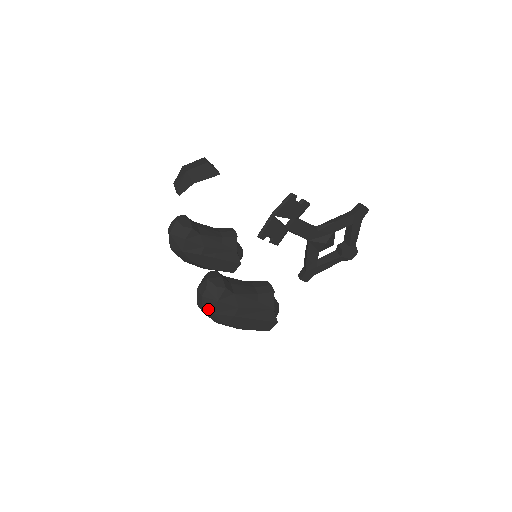
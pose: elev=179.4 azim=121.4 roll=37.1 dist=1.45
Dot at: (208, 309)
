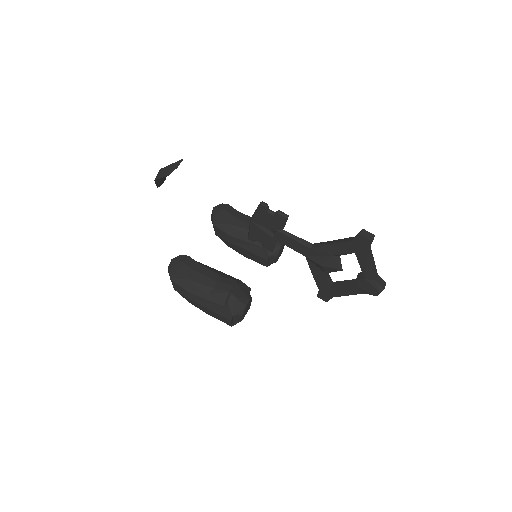
Dot at: occluded
